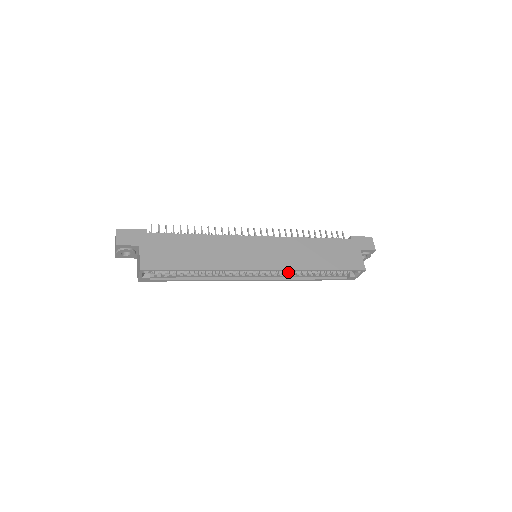
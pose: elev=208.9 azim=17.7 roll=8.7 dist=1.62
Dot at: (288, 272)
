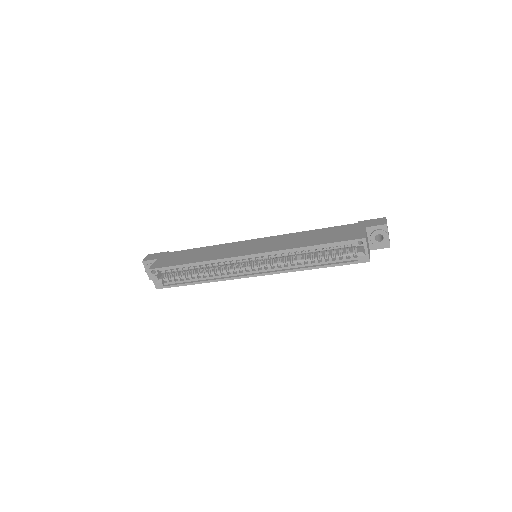
Dot at: occluded
